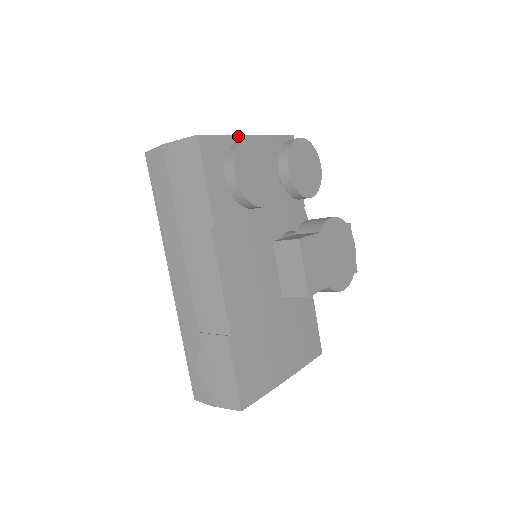
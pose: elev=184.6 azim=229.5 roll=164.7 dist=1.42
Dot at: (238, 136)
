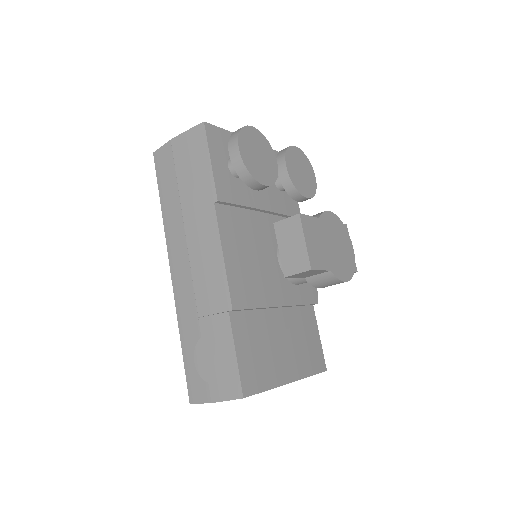
Dot at: occluded
